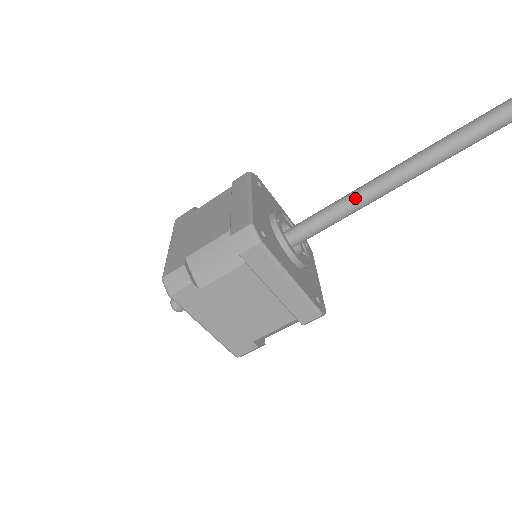
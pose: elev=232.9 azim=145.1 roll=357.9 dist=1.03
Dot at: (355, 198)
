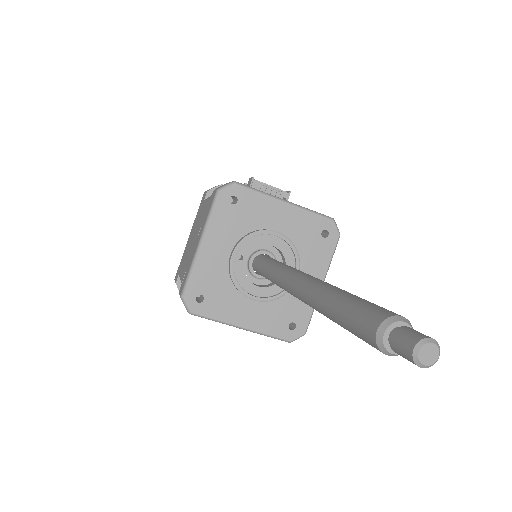
Dot at: (278, 284)
